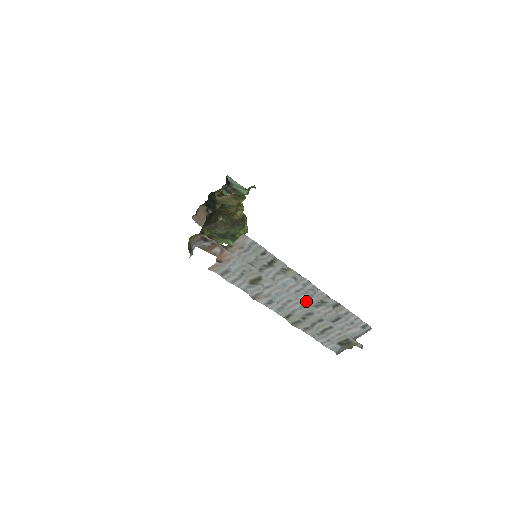
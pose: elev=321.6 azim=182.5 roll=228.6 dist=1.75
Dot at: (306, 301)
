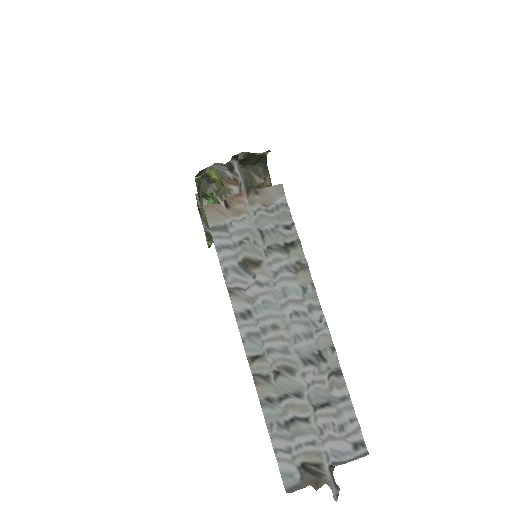
Dot at: (298, 340)
